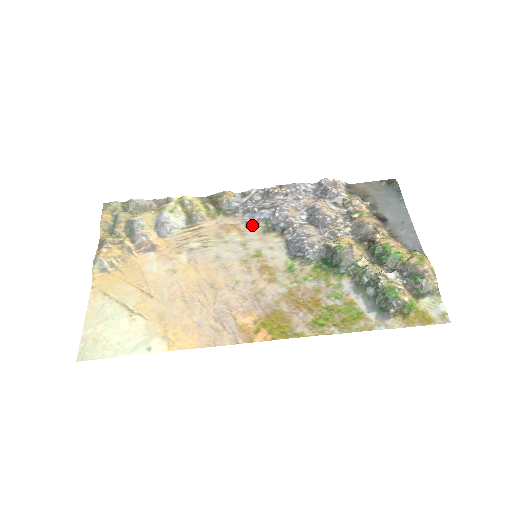
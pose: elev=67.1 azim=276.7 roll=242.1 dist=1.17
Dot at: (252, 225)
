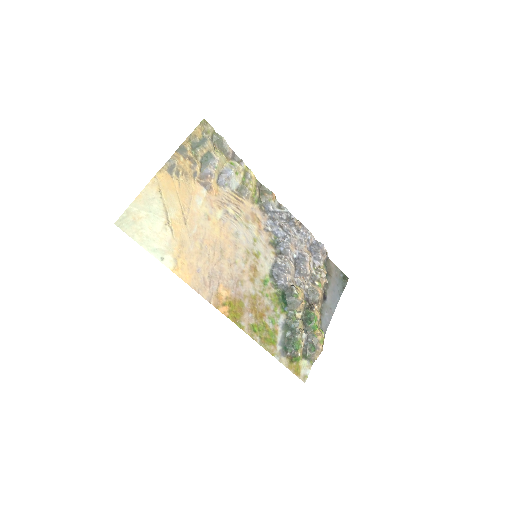
Dot at: (268, 231)
